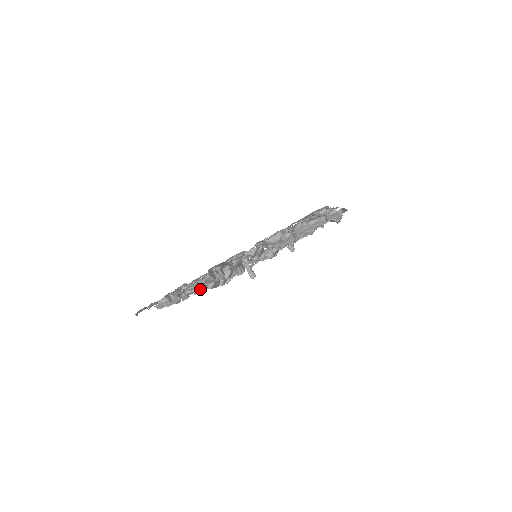
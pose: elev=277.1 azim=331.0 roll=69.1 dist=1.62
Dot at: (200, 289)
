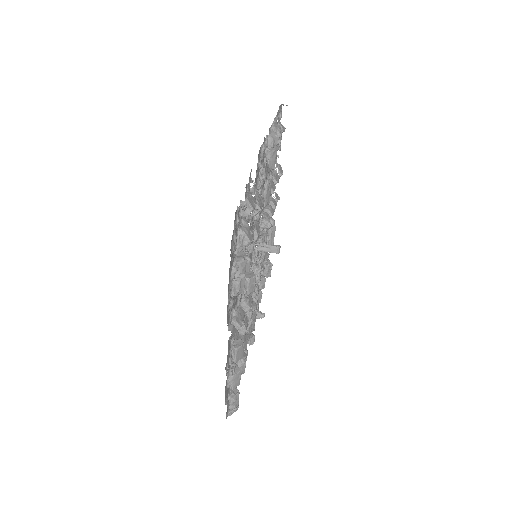
Dot at: (240, 315)
